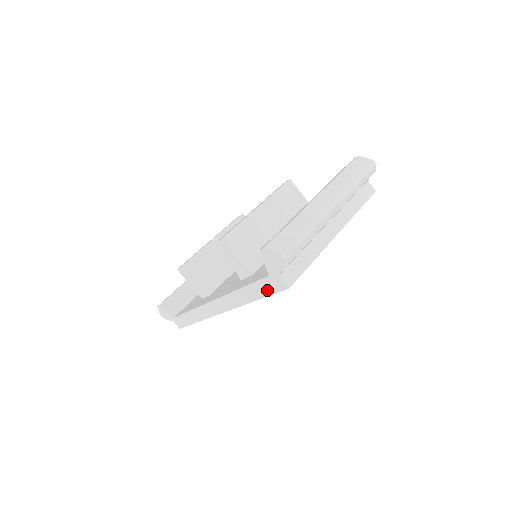
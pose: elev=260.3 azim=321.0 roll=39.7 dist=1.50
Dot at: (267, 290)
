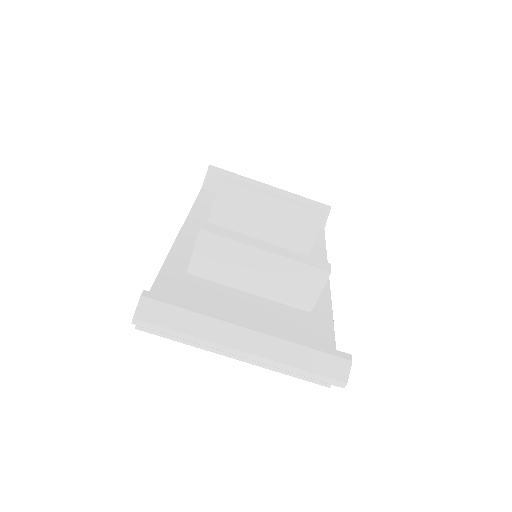
Dot at: occluded
